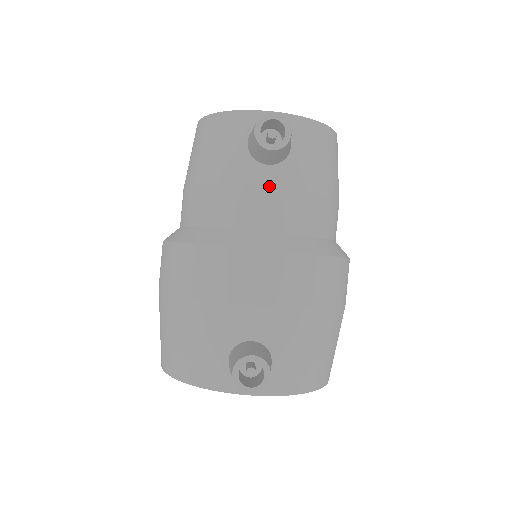
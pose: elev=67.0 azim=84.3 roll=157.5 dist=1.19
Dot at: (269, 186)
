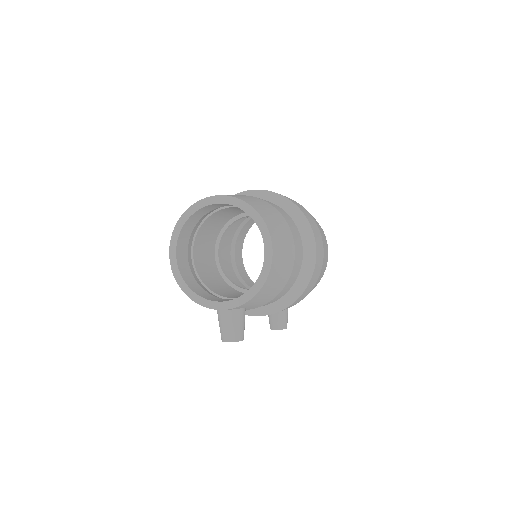
Dot at: occluded
